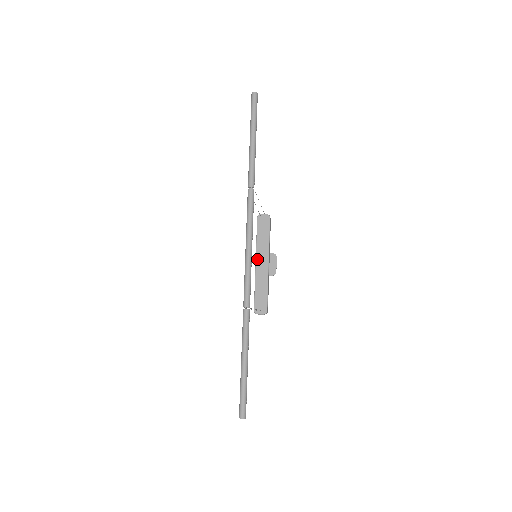
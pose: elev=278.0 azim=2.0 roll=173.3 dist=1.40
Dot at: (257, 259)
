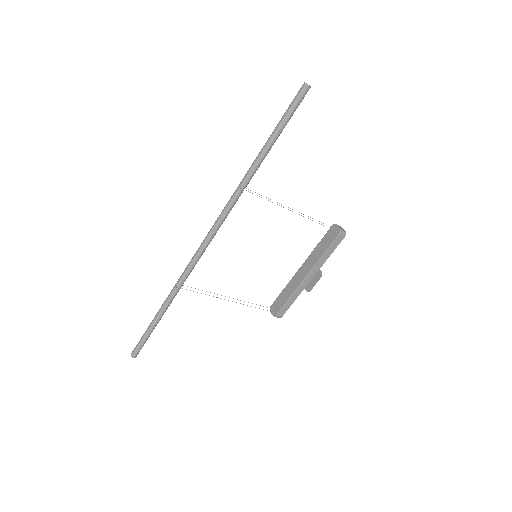
Dot at: (303, 265)
